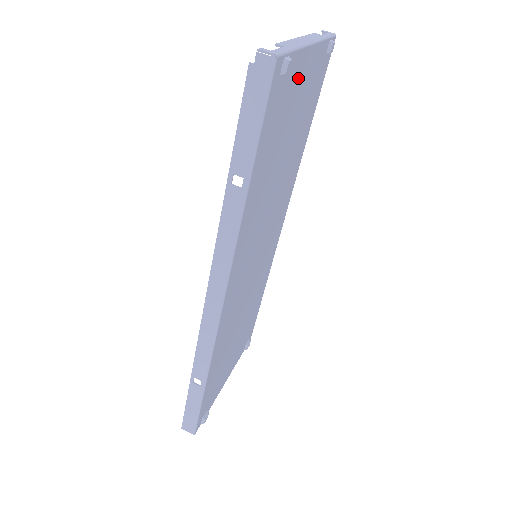
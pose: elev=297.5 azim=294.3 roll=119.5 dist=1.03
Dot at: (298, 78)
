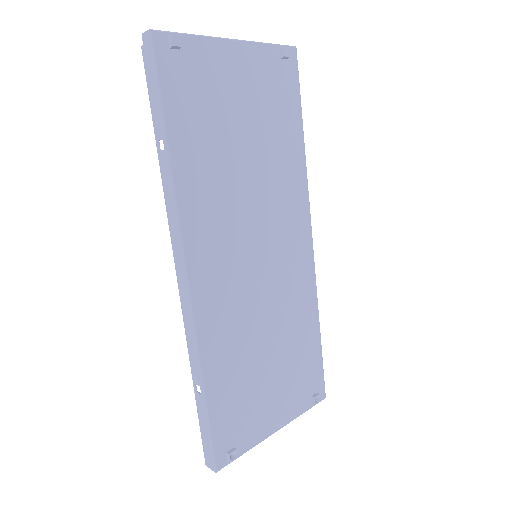
Dot at: (221, 65)
